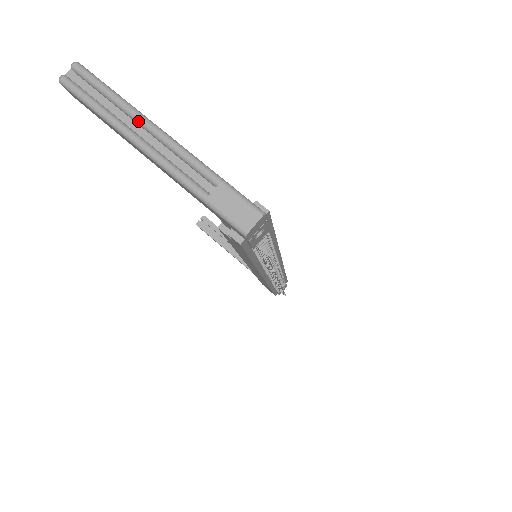
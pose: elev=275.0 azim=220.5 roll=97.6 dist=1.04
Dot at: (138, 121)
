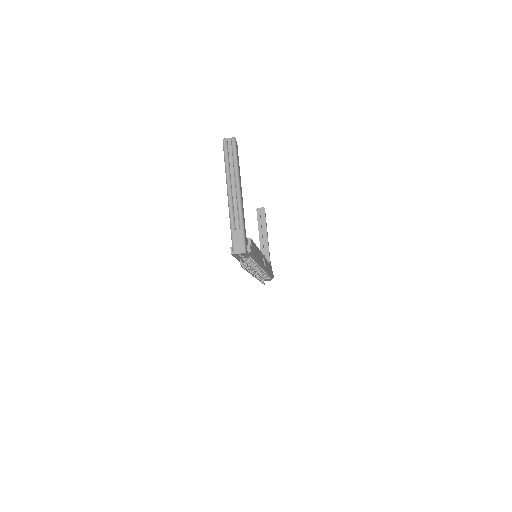
Dot at: (235, 181)
